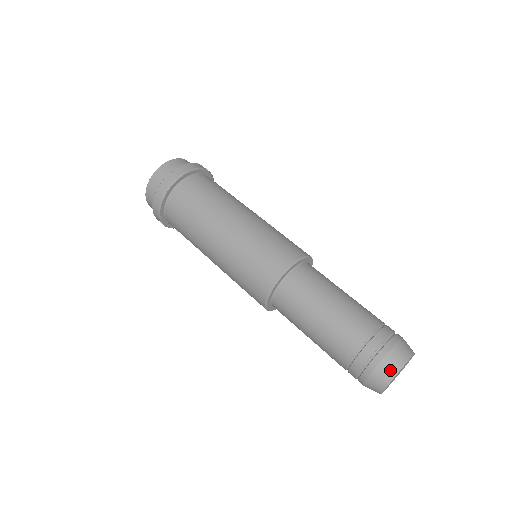
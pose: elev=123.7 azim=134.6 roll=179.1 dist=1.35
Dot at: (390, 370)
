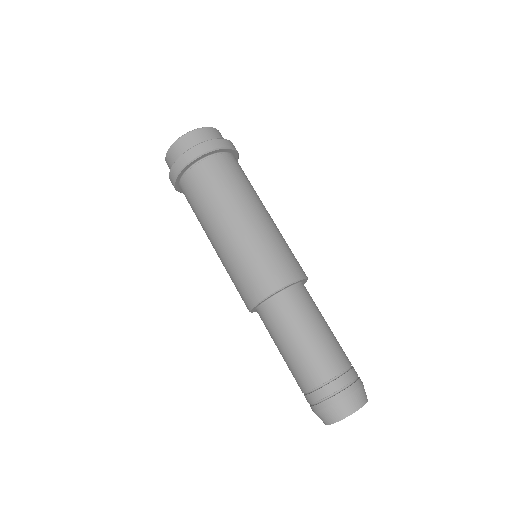
Dot at: (359, 401)
